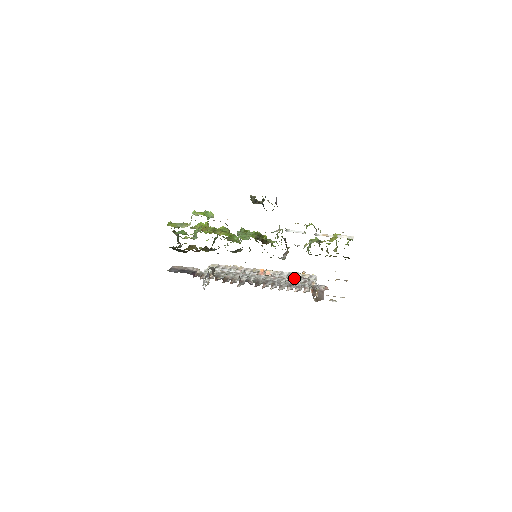
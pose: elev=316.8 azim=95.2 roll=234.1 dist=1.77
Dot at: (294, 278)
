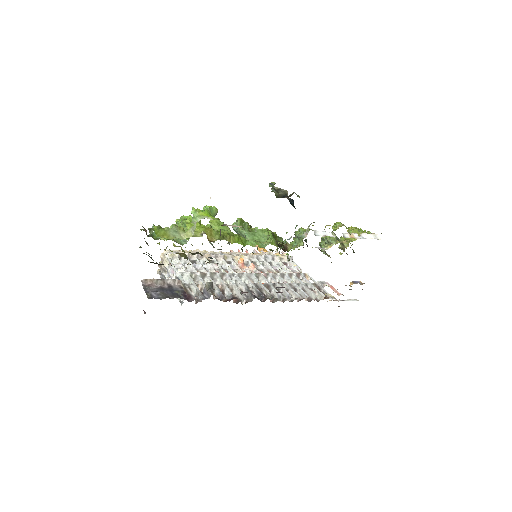
Dot at: (283, 270)
